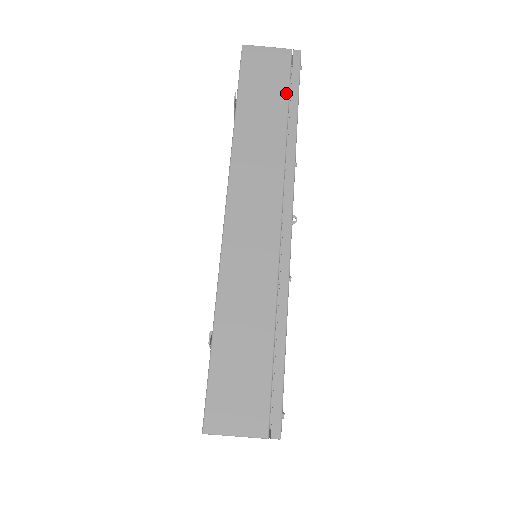
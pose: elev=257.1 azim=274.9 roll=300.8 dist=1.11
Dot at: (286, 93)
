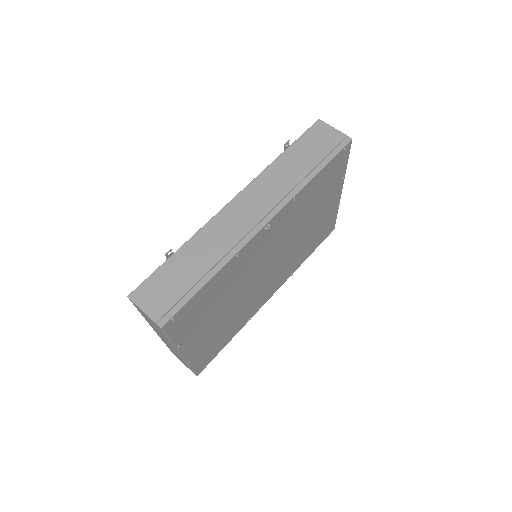
Dot at: (322, 157)
